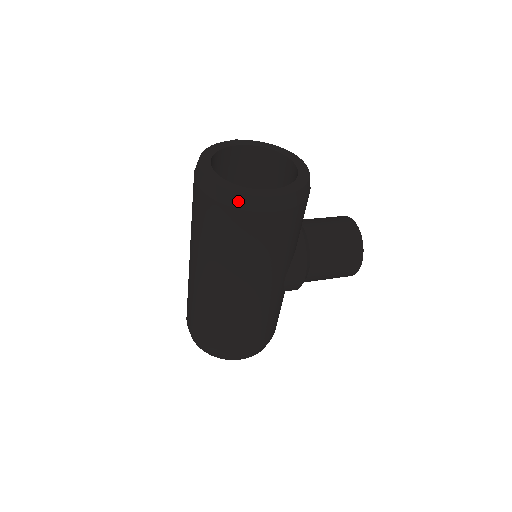
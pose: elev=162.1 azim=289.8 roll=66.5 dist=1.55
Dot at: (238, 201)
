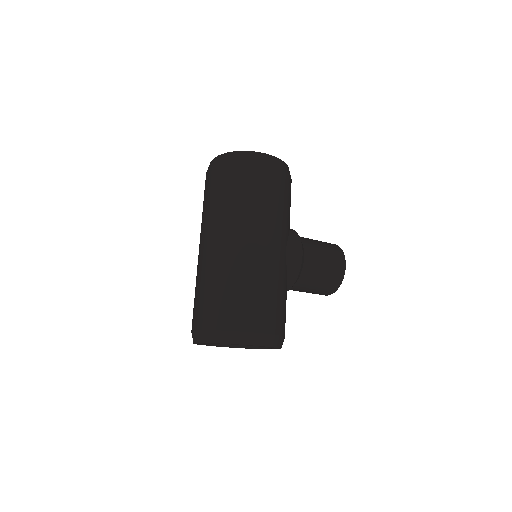
Dot at: (245, 155)
